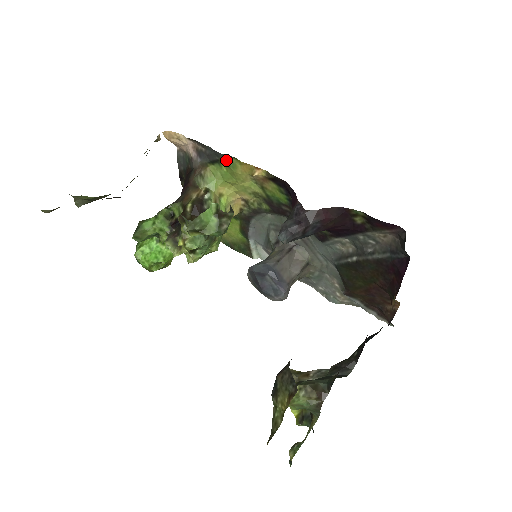
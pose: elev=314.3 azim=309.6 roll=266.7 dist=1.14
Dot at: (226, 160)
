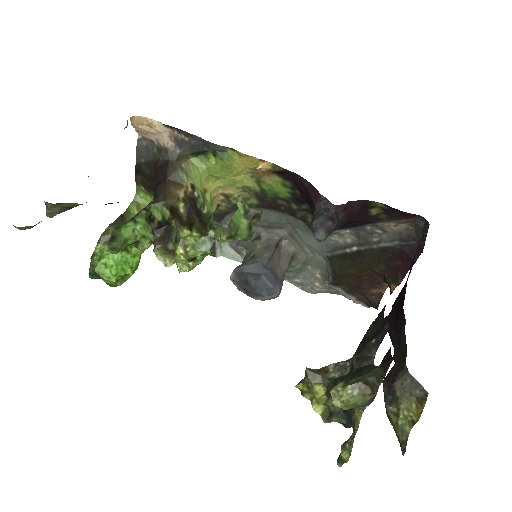
Dot at: (218, 151)
